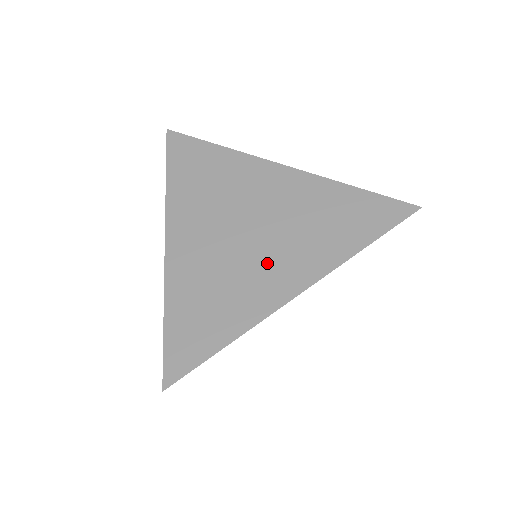
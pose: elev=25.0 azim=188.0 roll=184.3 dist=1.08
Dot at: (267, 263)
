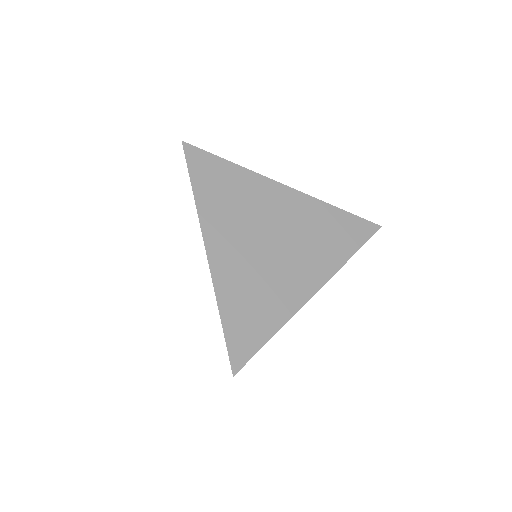
Dot at: (290, 269)
